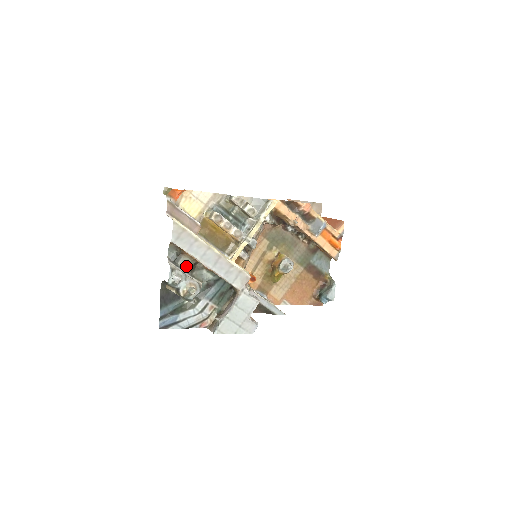
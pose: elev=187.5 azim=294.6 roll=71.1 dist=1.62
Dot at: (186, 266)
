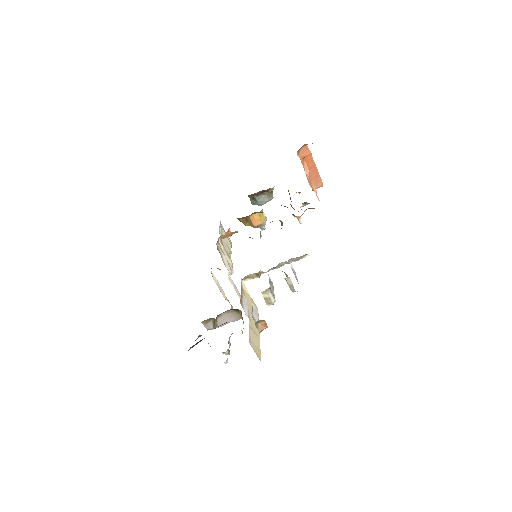
Dot at: occluded
